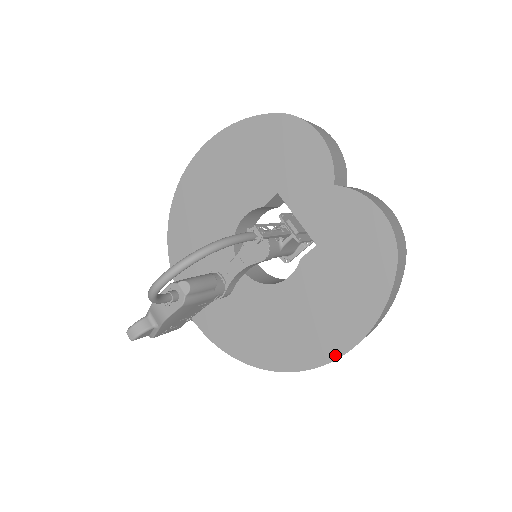
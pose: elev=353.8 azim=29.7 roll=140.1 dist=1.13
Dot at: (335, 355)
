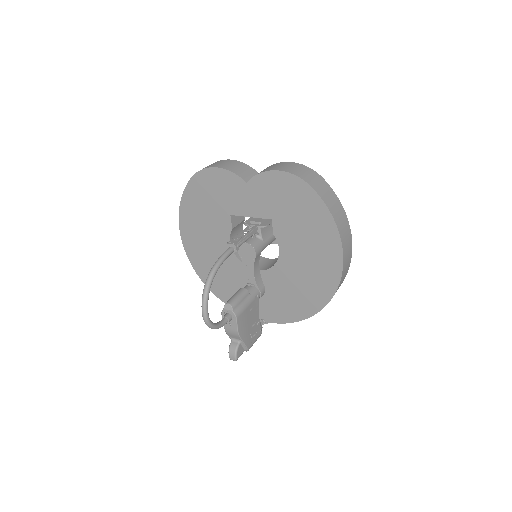
Dot at: (340, 263)
